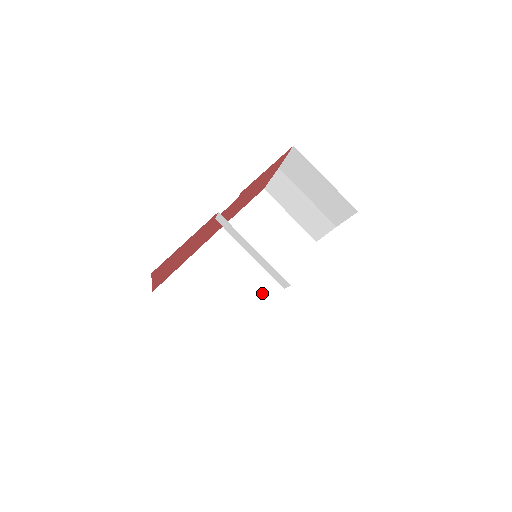
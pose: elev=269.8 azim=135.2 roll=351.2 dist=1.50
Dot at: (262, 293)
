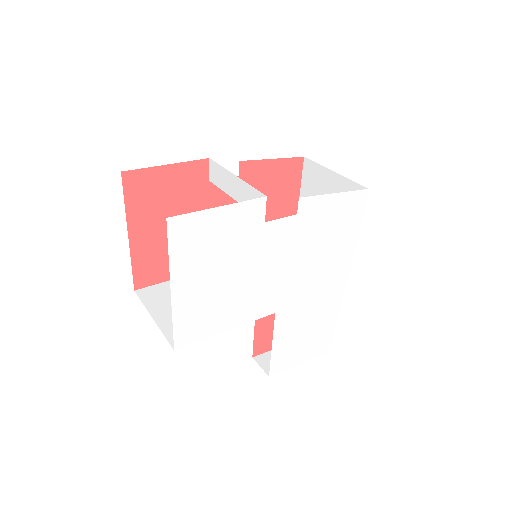
Dot at: occluded
